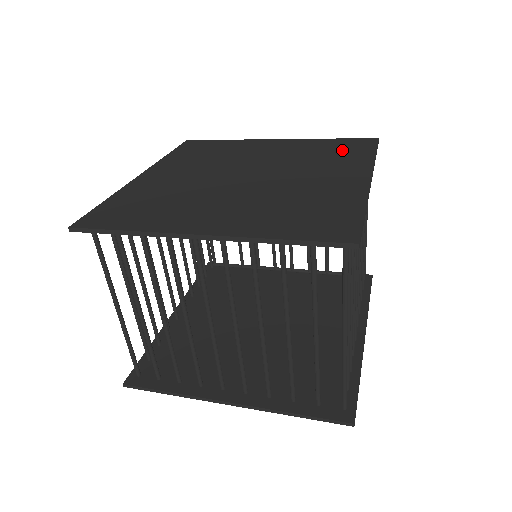
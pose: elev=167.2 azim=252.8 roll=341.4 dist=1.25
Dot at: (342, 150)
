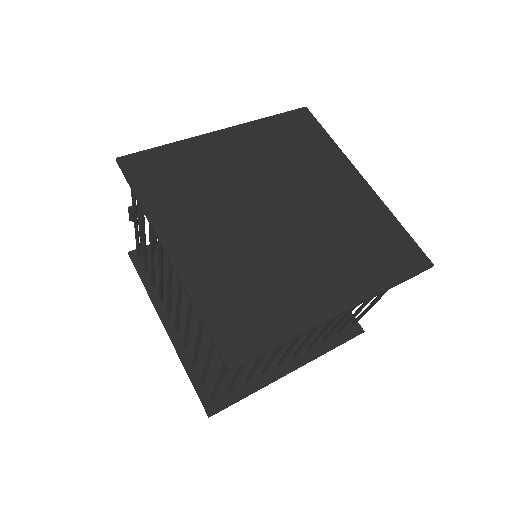
Dot at: (301, 138)
